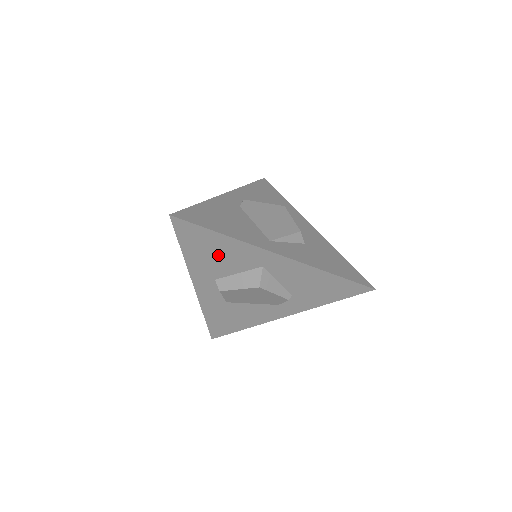
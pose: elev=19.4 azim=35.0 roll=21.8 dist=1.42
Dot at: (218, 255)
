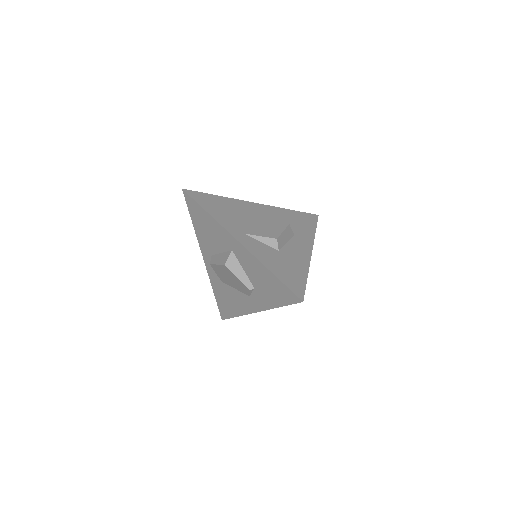
Dot at: (209, 231)
